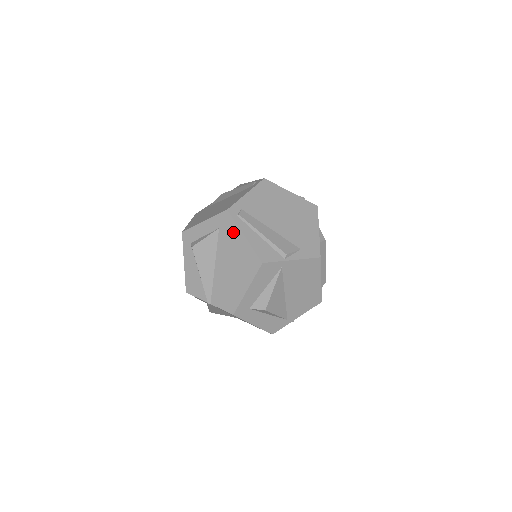
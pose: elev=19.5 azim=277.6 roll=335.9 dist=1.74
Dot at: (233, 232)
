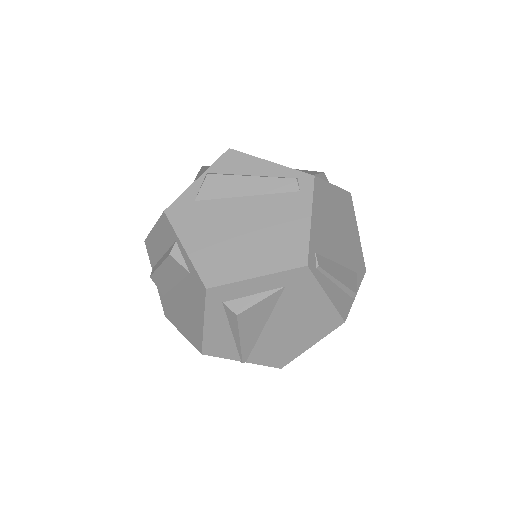
Dot at: (310, 292)
